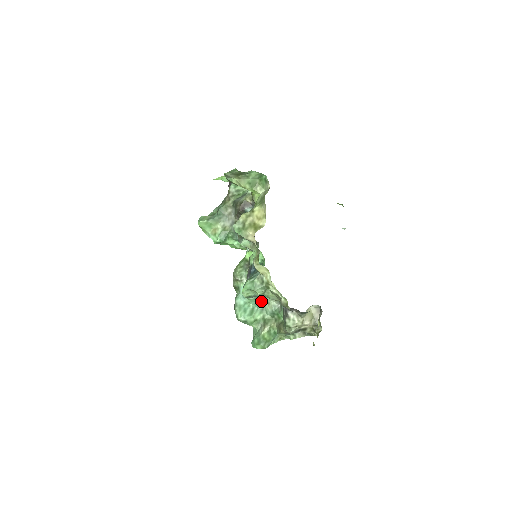
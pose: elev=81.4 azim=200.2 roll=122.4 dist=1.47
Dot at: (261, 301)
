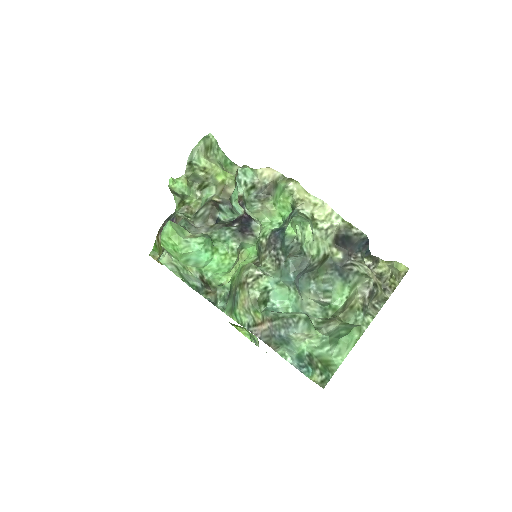
Dot at: (299, 303)
